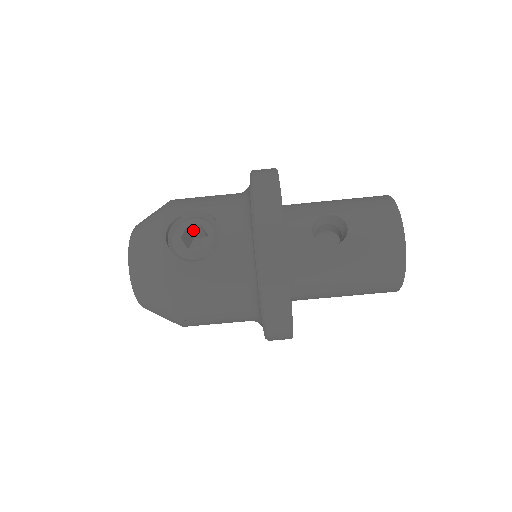
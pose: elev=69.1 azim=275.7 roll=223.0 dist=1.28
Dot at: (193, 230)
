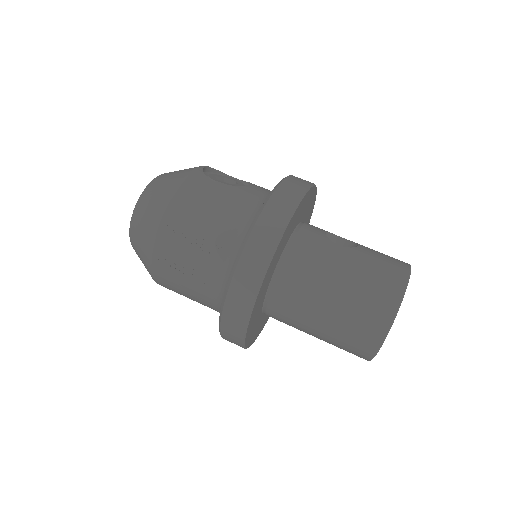
Dot at: occluded
